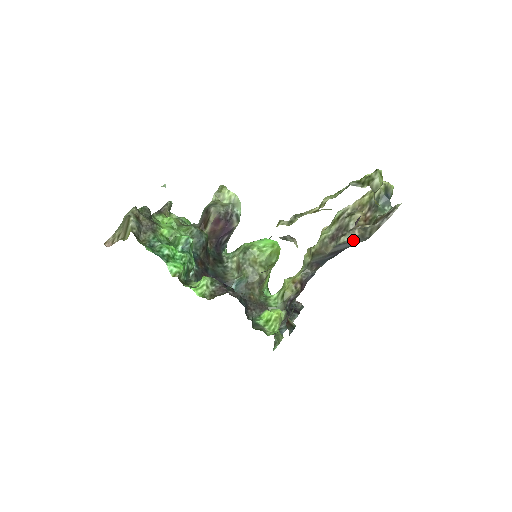
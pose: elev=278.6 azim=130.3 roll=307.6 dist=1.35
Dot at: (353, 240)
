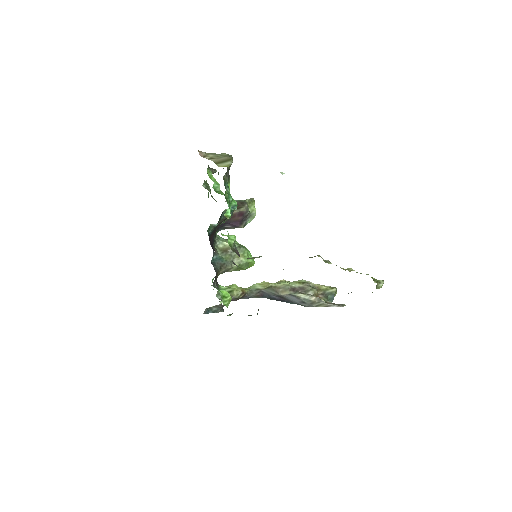
Dot at: (305, 300)
